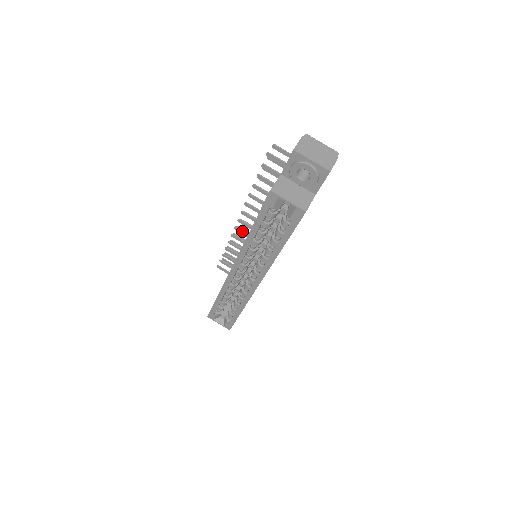
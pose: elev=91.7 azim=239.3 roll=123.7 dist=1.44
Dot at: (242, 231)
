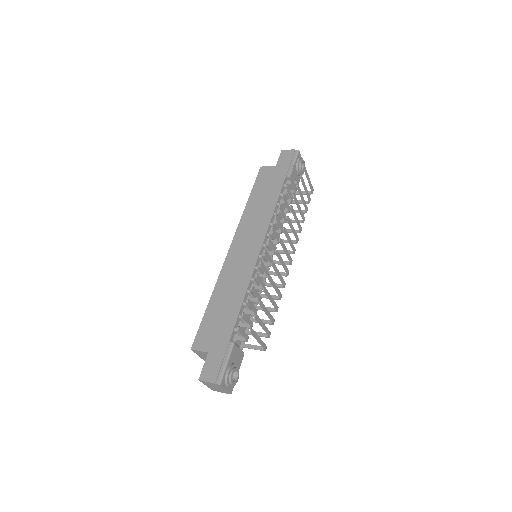
Dot at: (274, 234)
